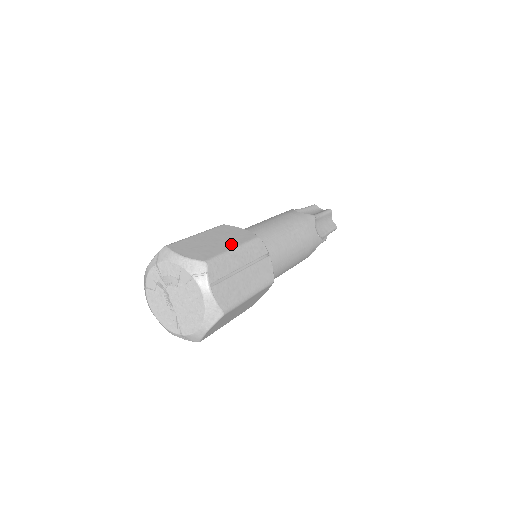
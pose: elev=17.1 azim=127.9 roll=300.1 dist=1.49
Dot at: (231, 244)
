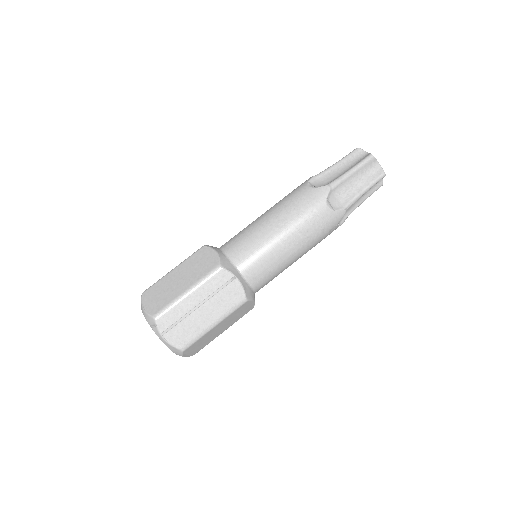
Dot at: (188, 284)
